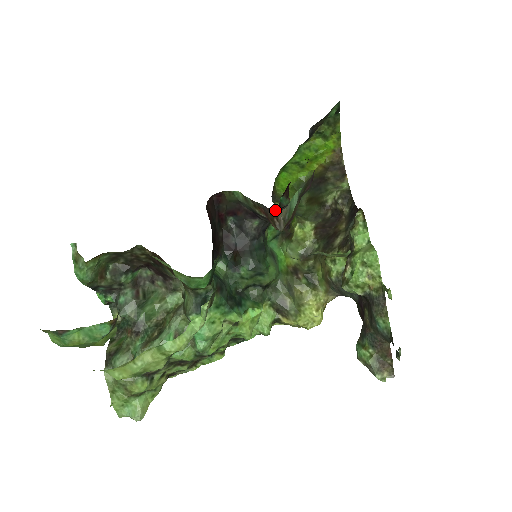
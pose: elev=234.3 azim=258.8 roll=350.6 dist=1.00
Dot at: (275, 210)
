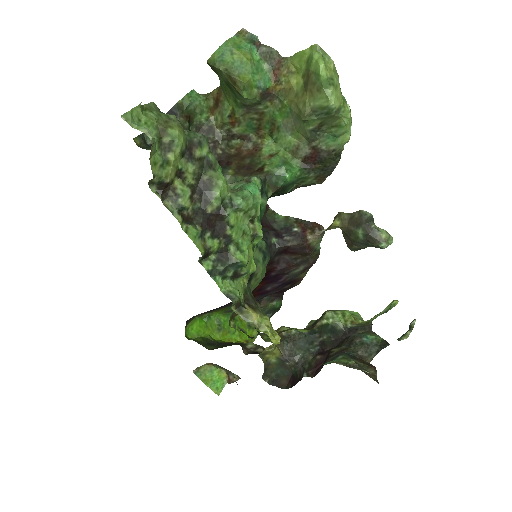
Dot at: occluded
